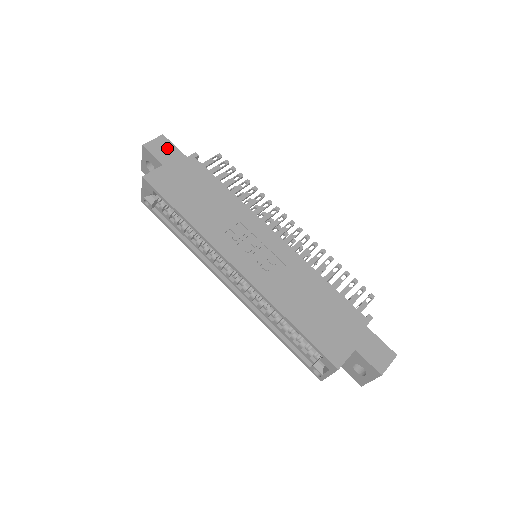
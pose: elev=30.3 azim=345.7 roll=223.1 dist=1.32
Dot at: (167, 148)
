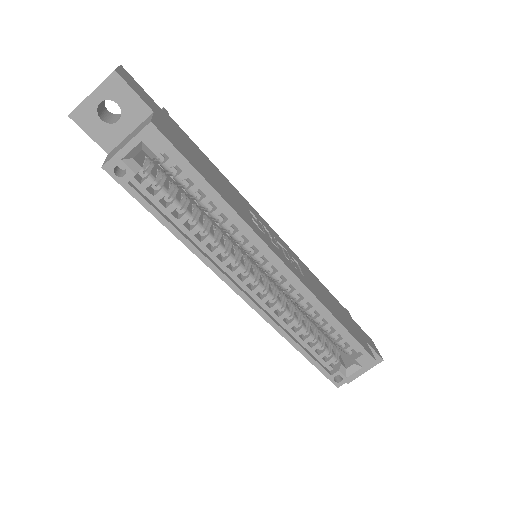
Dot at: (139, 88)
